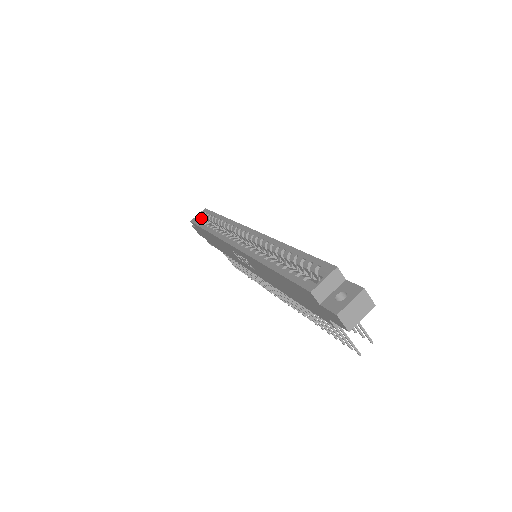
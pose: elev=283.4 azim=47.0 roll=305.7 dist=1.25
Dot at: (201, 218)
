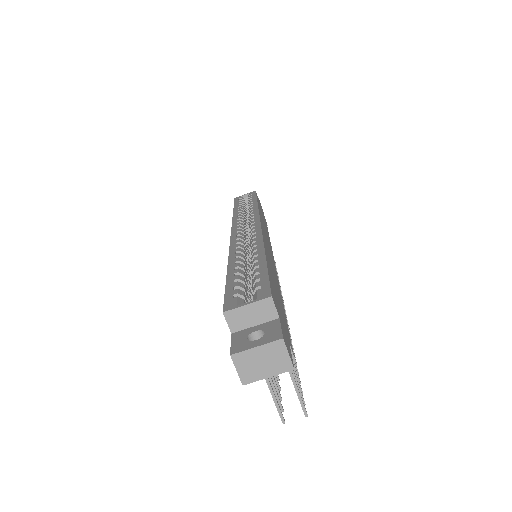
Dot at: (246, 199)
